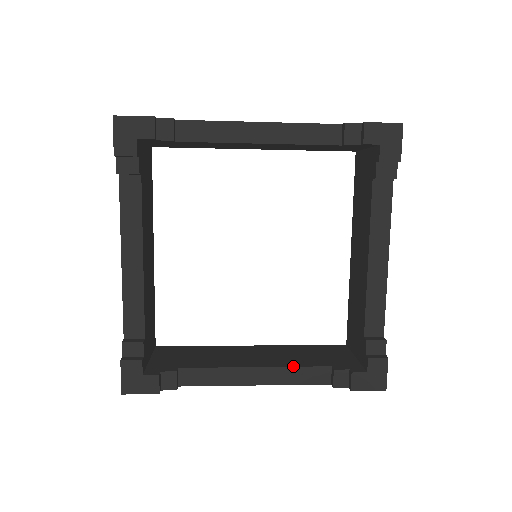
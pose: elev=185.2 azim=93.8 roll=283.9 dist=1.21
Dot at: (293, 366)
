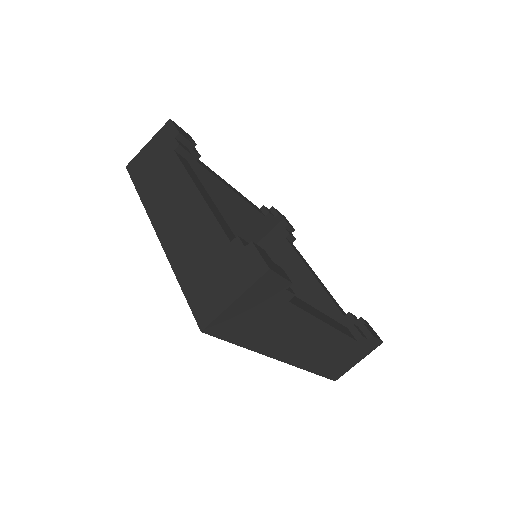
Dot at: (332, 319)
